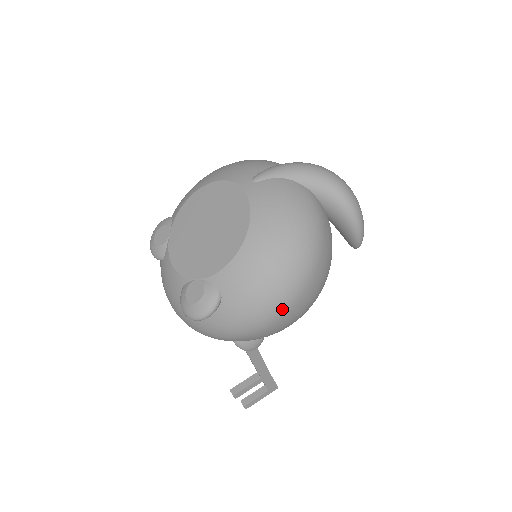
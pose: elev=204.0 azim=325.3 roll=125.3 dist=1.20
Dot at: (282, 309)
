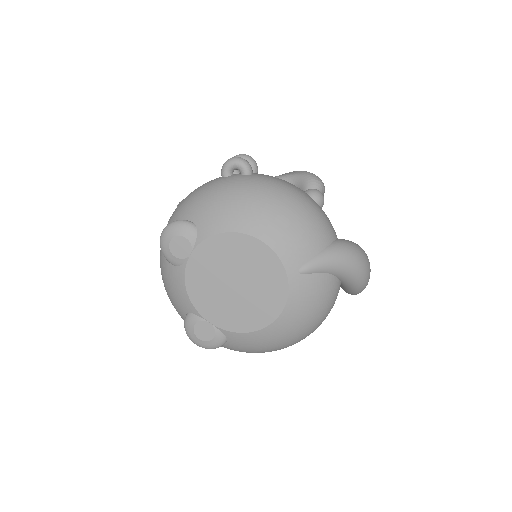
Dot at: occluded
